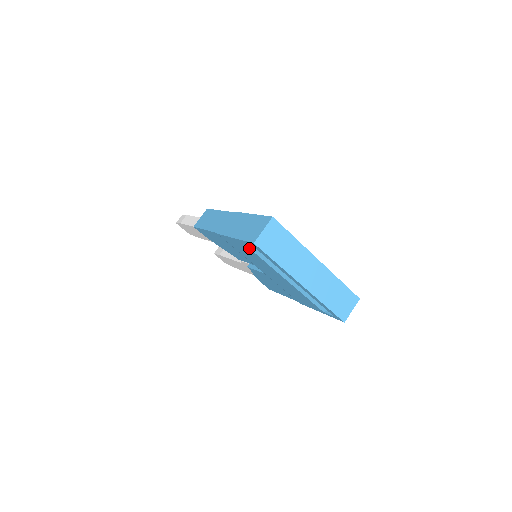
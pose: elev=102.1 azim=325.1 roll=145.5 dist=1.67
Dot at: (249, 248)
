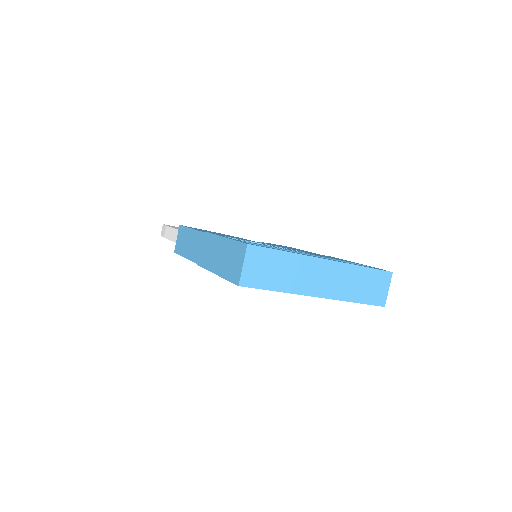
Dot at: occluded
